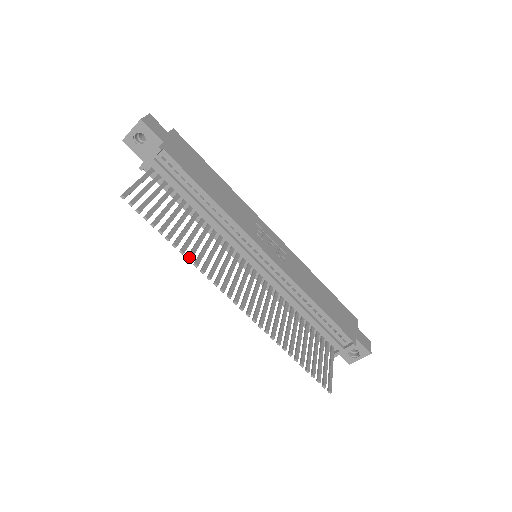
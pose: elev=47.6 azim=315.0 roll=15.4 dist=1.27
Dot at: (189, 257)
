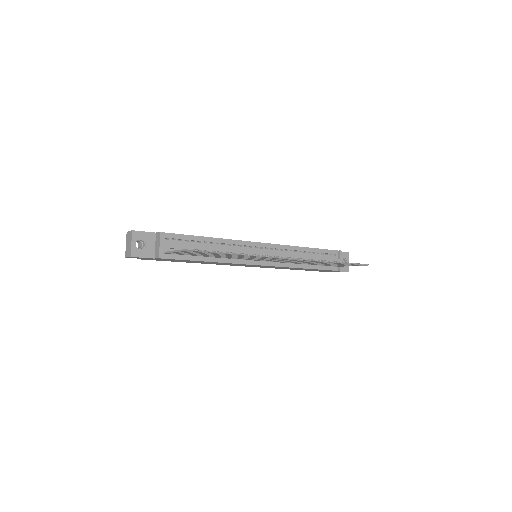
Dot at: (248, 254)
